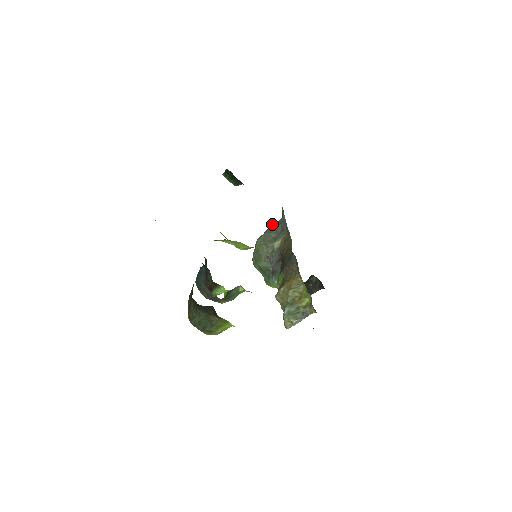
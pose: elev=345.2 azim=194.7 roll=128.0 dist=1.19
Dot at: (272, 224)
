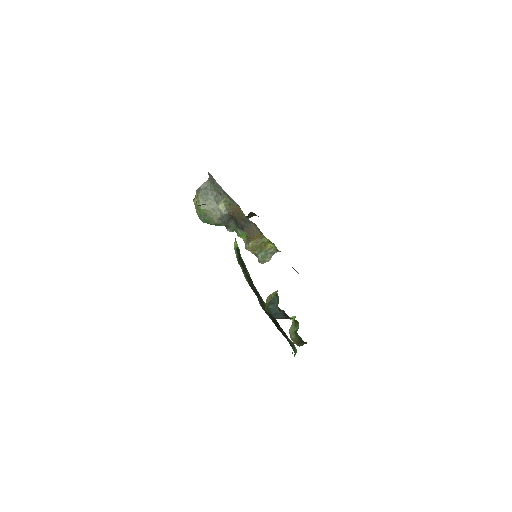
Dot at: (201, 185)
